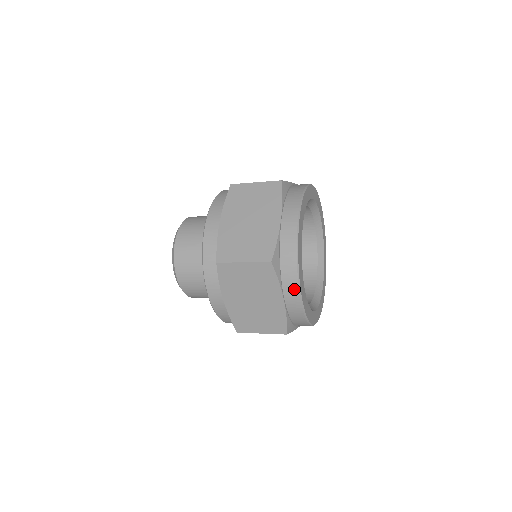
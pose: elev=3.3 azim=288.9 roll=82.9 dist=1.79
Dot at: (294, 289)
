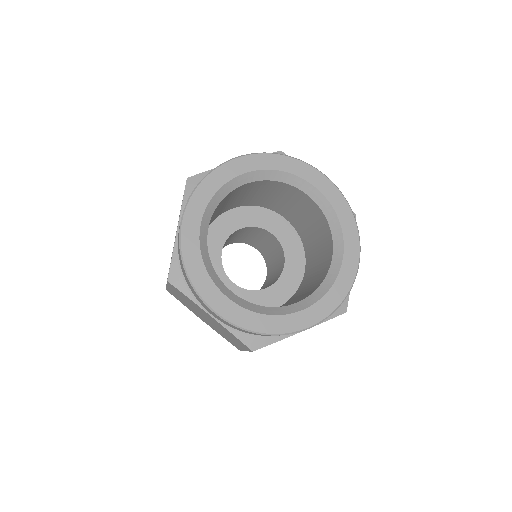
Dot at: (203, 303)
